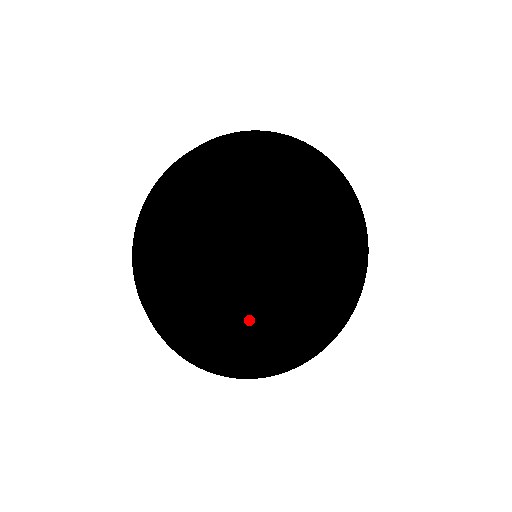
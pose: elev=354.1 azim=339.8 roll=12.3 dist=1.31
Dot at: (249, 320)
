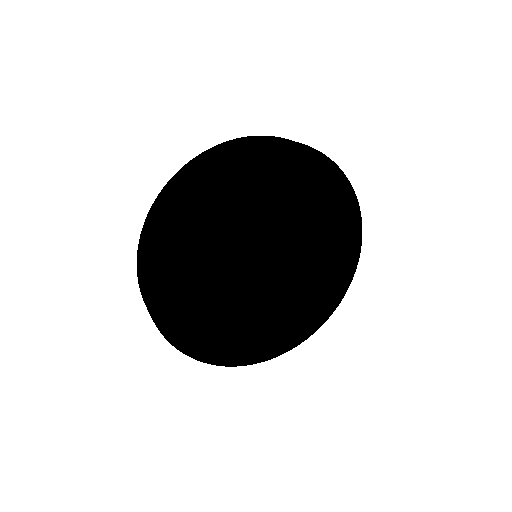
Dot at: (206, 297)
